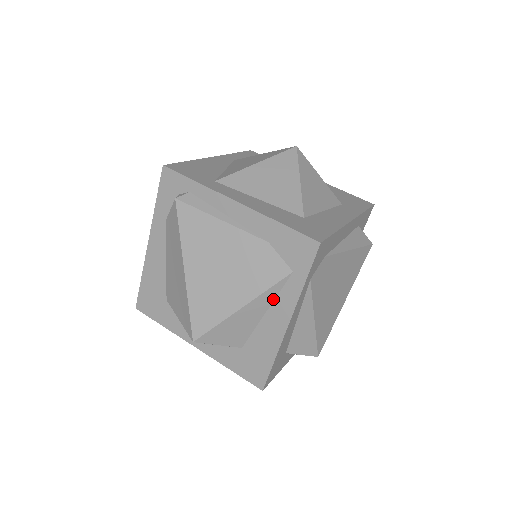
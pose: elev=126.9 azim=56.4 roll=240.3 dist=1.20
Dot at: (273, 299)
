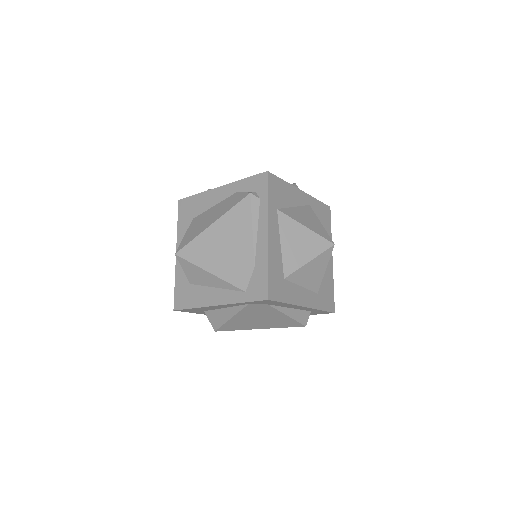
Dot at: (225, 288)
